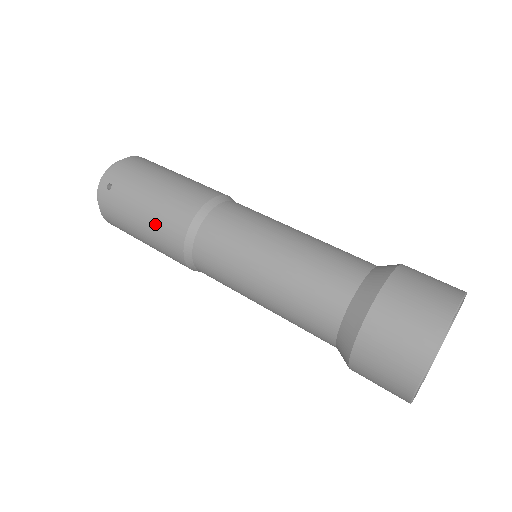
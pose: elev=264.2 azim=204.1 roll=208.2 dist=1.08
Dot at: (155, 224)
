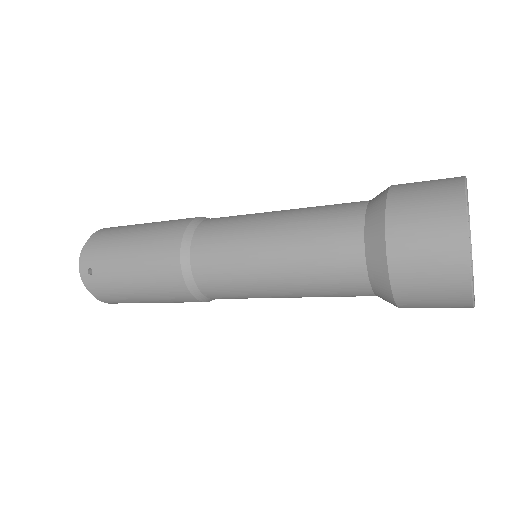
Dot at: (149, 281)
